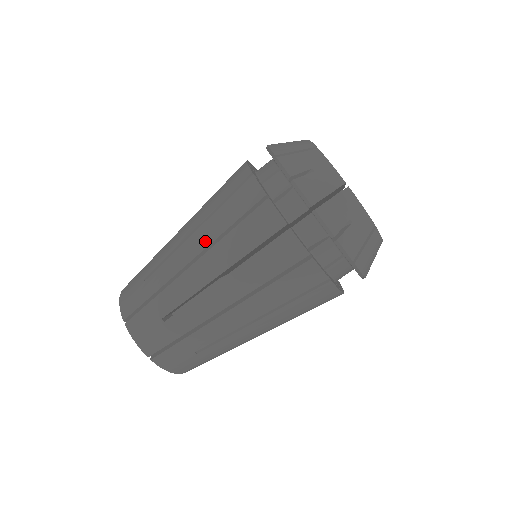
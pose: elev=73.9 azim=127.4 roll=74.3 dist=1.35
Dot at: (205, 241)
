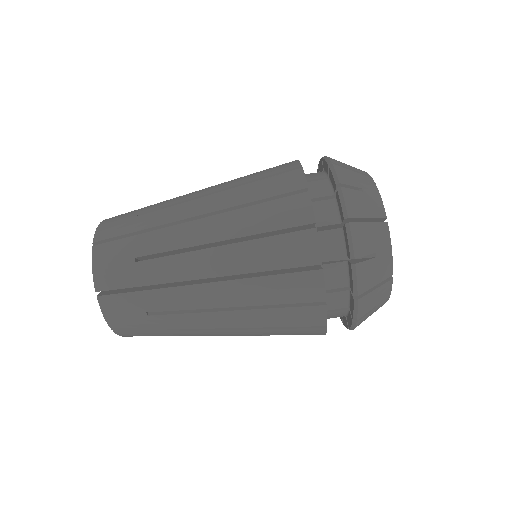
Dot at: occluded
